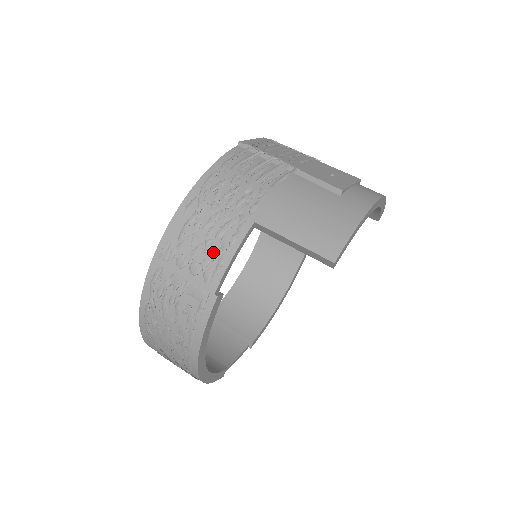
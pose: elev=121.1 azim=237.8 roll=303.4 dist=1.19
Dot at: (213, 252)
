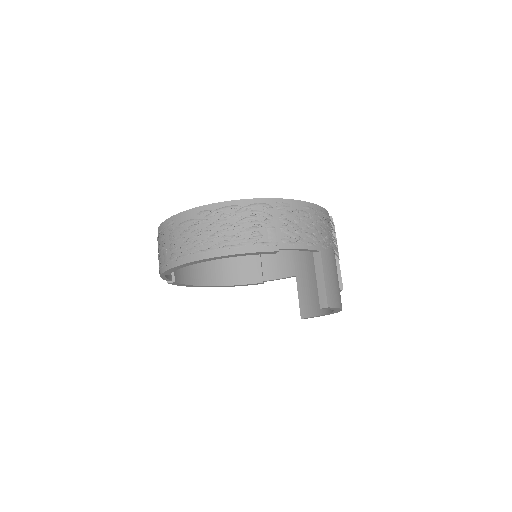
Dot at: (299, 236)
